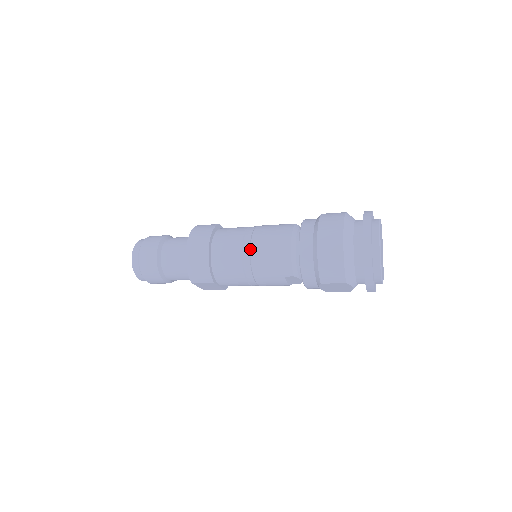
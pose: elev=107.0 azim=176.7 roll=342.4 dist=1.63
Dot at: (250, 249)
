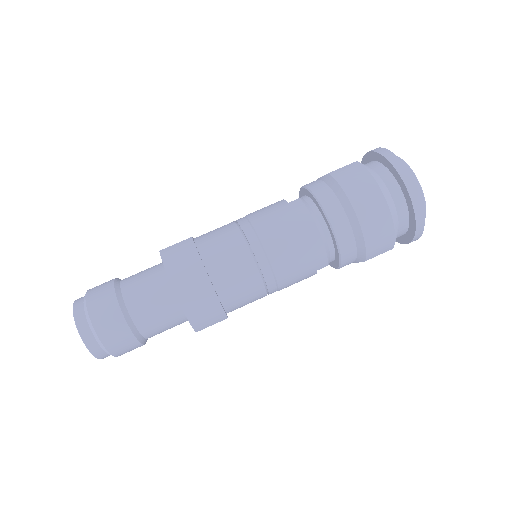
Dot at: (268, 258)
